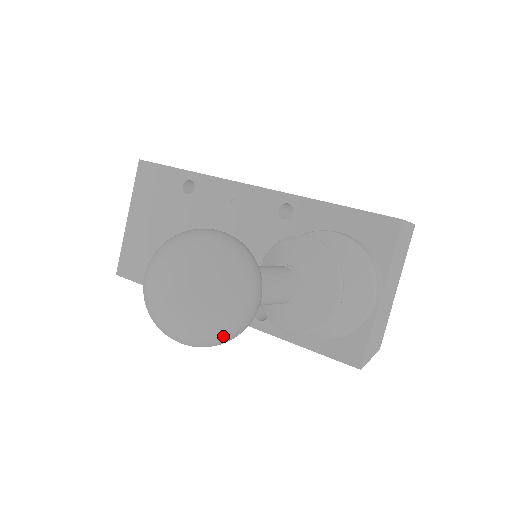
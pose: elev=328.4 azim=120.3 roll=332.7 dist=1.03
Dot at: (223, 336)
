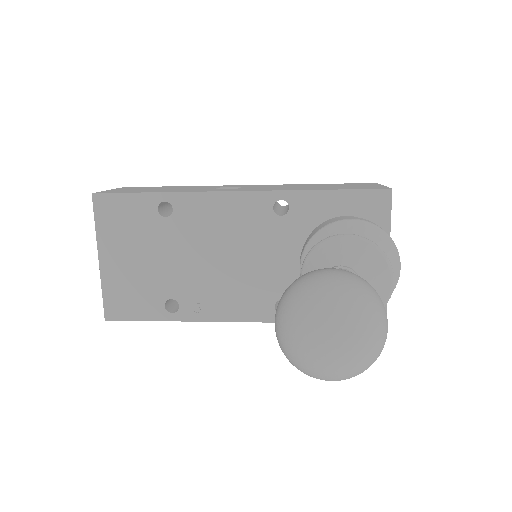
Dot at: occluded
